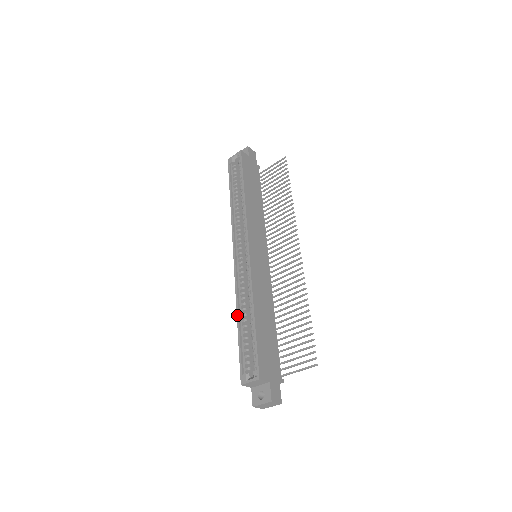
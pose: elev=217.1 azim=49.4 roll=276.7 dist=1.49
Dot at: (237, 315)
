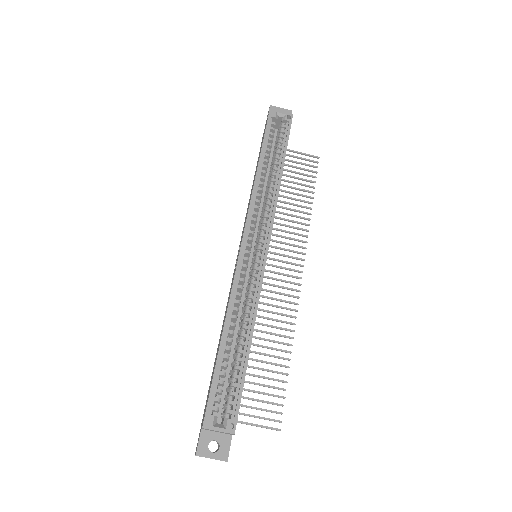
Dot at: (224, 328)
